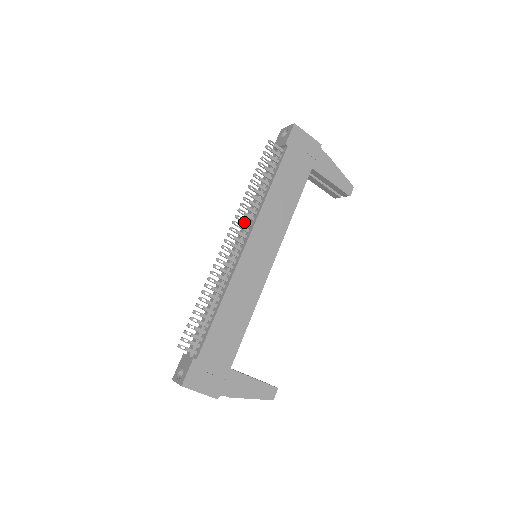
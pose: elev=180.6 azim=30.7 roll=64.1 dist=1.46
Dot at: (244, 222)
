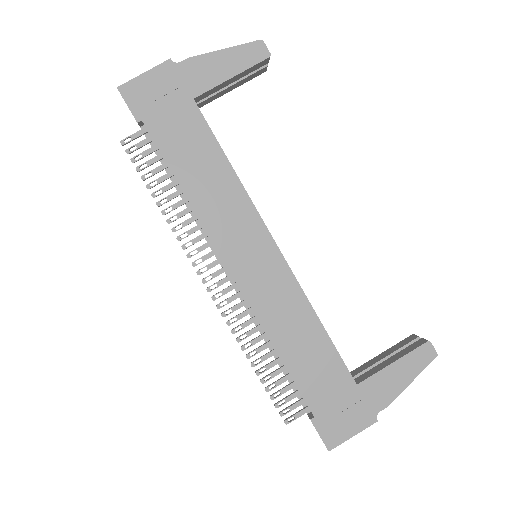
Dot at: (202, 250)
